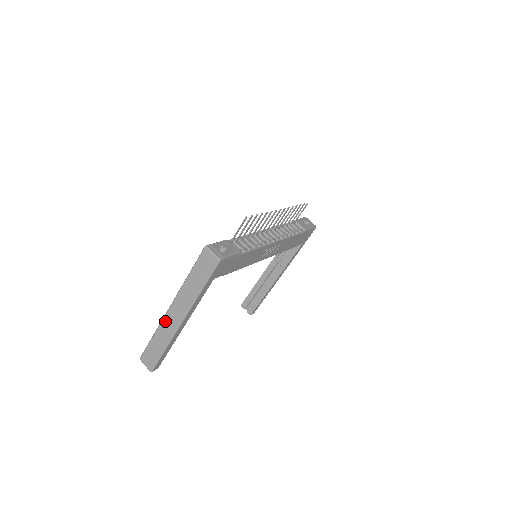
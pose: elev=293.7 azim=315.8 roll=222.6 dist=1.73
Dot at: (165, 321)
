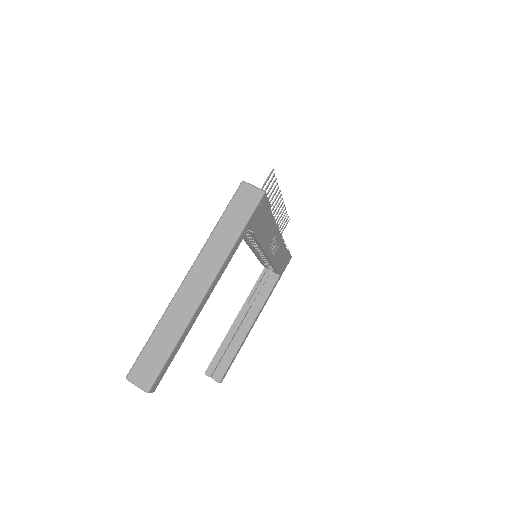
Dot at: (178, 298)
